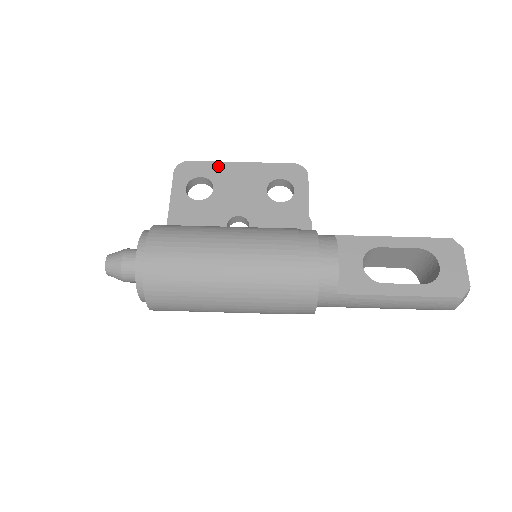
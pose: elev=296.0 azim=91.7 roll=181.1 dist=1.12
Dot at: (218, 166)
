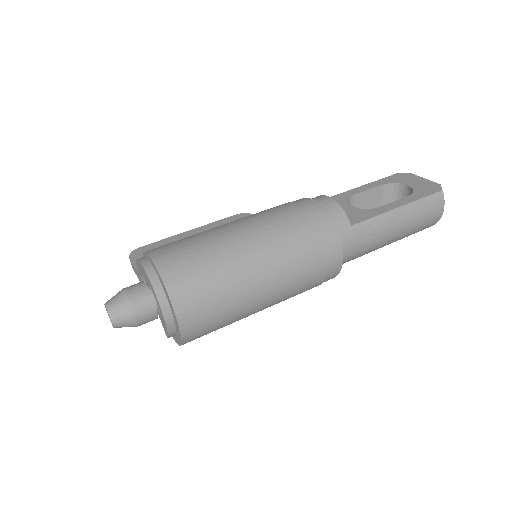
Dot at: (170, 240)
